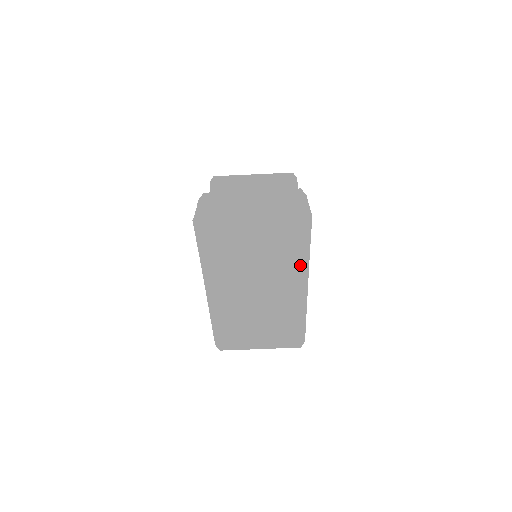
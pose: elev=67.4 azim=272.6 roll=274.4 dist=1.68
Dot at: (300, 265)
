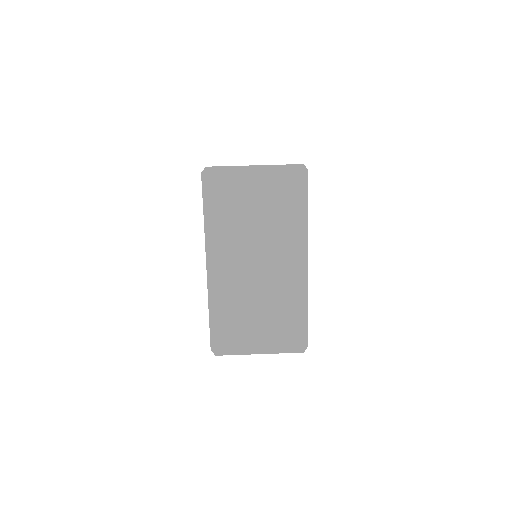
Dot at: (299, 230)
